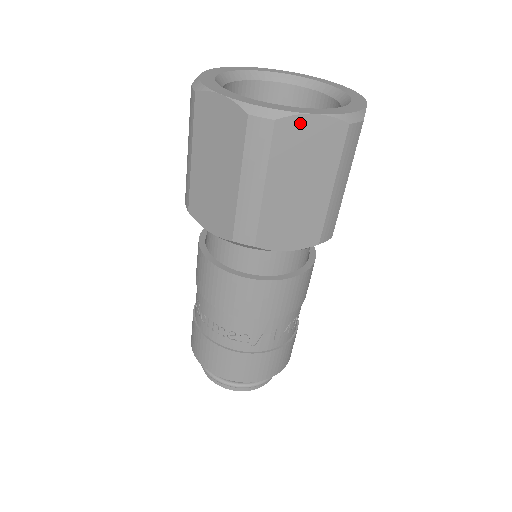
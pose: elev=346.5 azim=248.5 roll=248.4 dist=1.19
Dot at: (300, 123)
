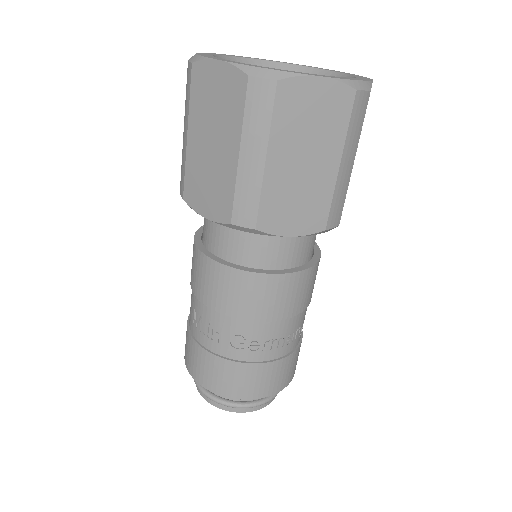
Dot at: occluded
